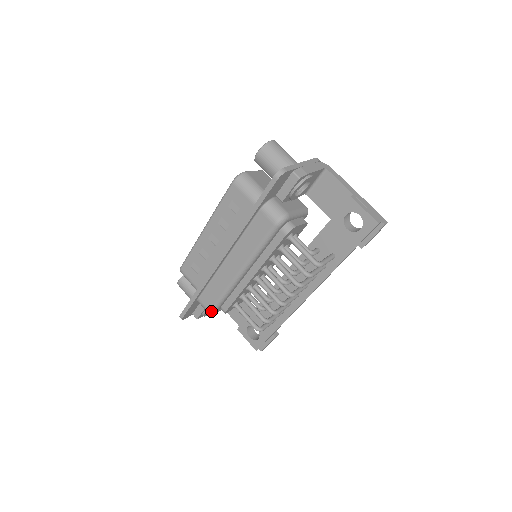
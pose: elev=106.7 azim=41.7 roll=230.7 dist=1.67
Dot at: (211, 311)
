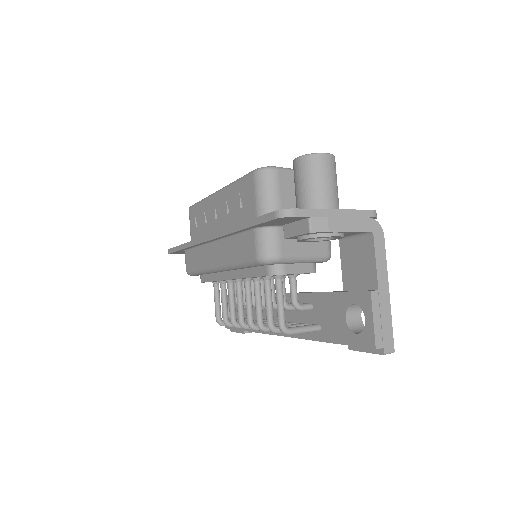
Dot at: (188, 272)
